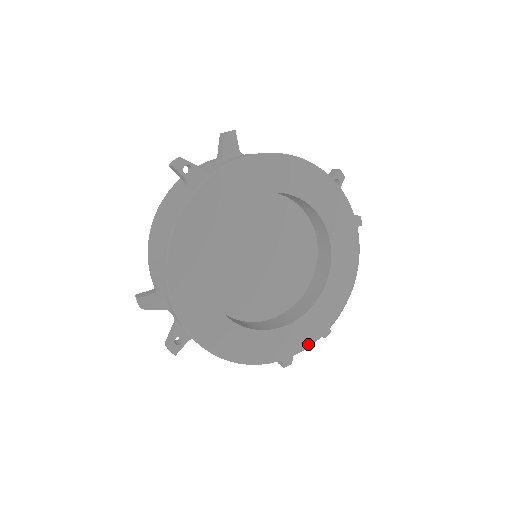
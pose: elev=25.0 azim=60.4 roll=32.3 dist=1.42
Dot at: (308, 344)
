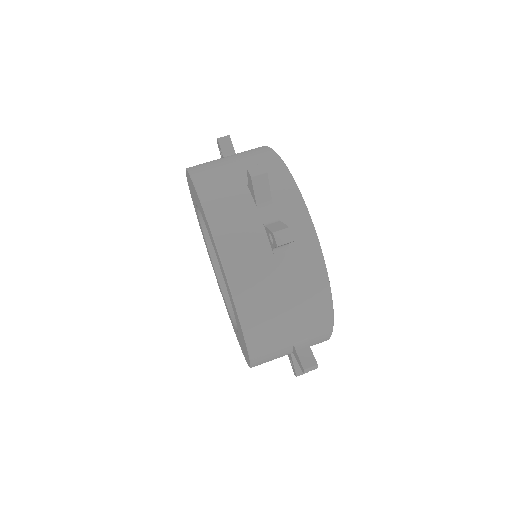
Dot at: occluded
